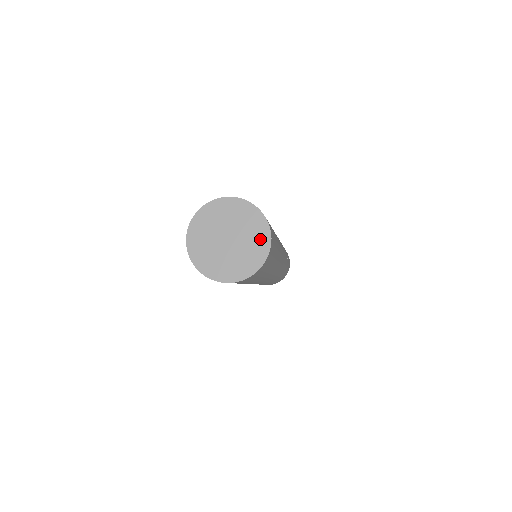
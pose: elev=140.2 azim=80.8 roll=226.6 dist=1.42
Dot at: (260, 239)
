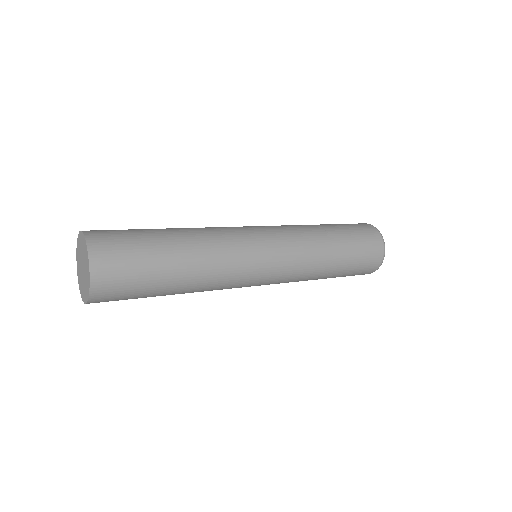
Dot at: (87, 269)
